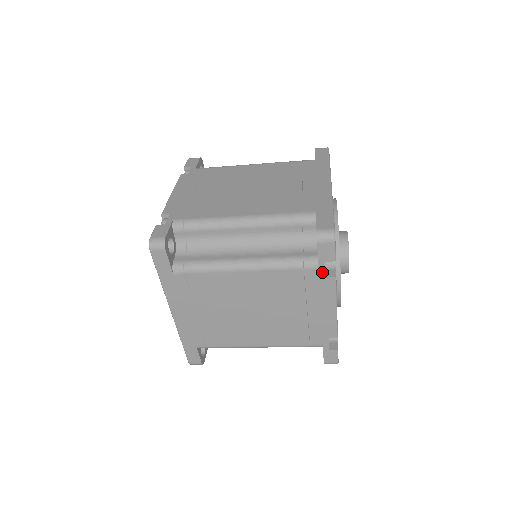
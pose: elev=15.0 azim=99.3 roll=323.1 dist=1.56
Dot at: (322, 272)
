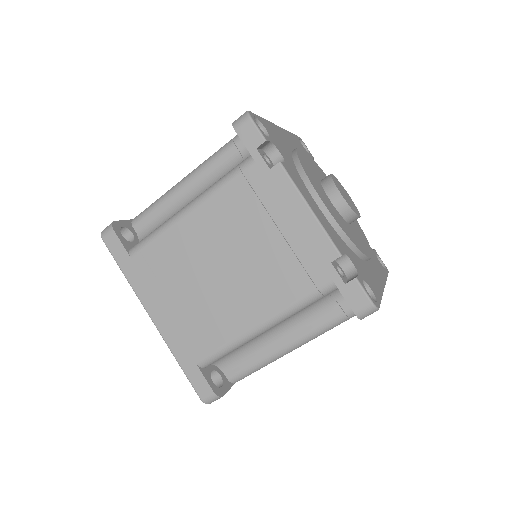
Dot at: (262, 164)
